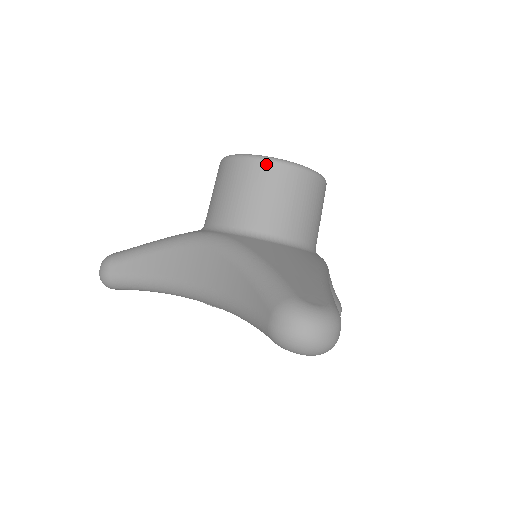
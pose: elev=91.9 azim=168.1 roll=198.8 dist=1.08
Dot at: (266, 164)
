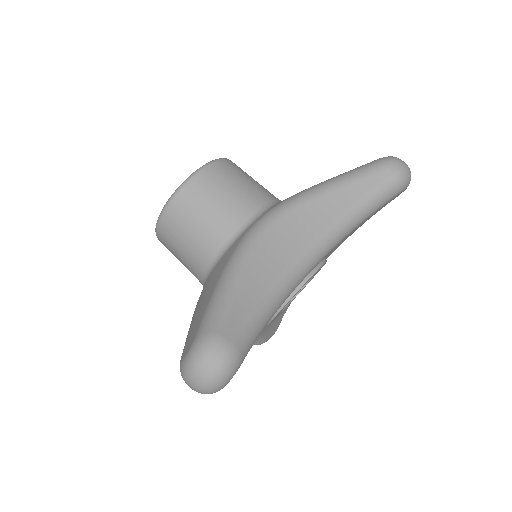
Dot at: (225, 161)
